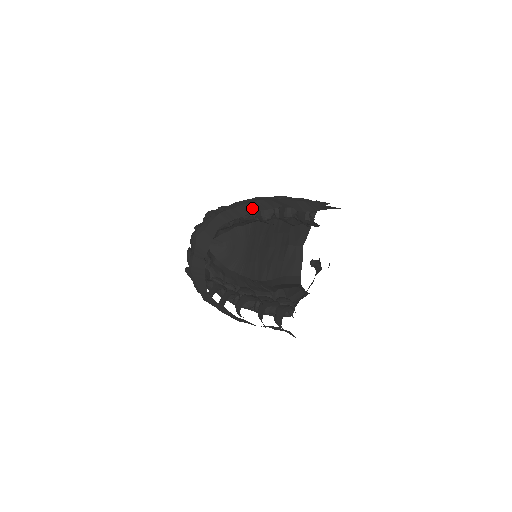
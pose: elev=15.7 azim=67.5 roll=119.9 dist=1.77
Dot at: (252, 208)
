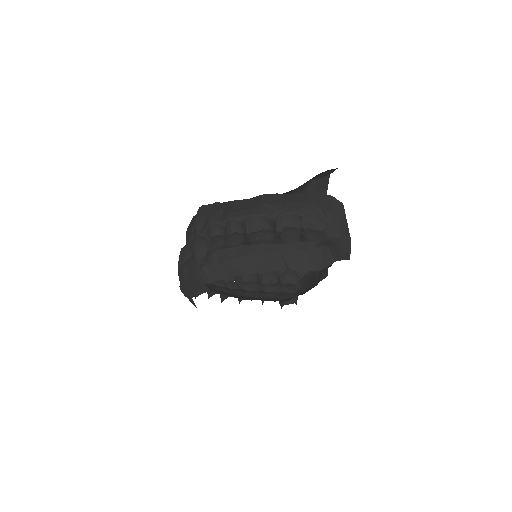
Dot at: (238, 269)
